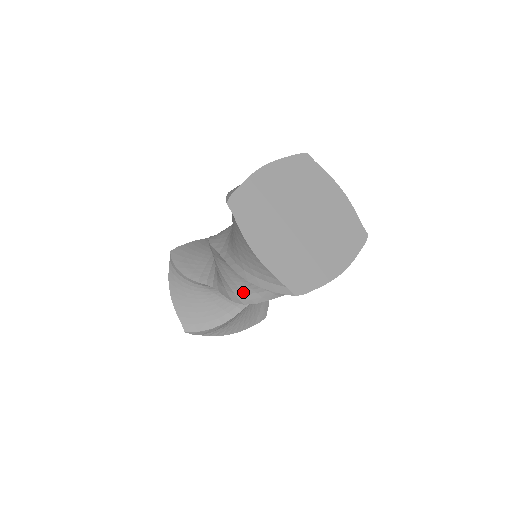
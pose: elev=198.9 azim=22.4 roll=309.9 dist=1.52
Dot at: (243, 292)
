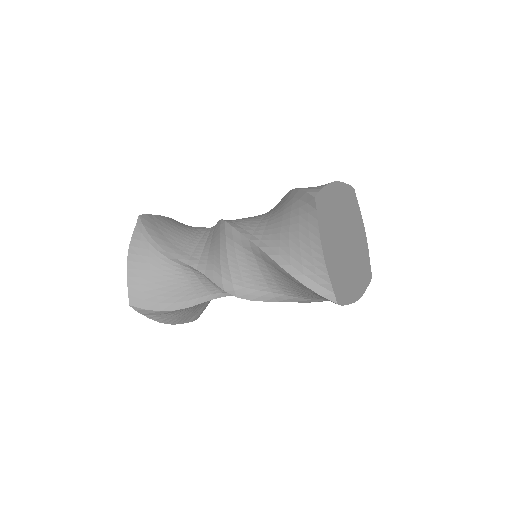
Dot at: (244, 285)
